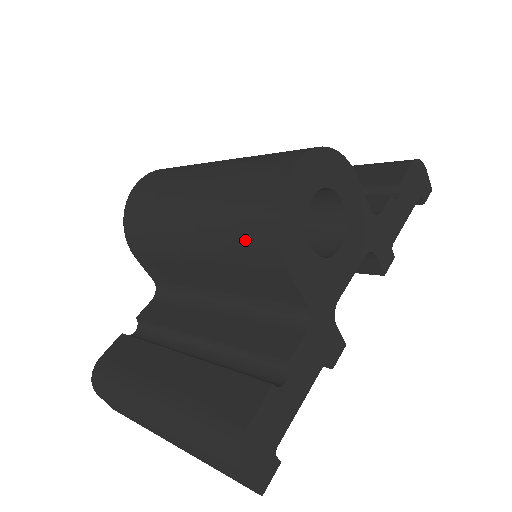
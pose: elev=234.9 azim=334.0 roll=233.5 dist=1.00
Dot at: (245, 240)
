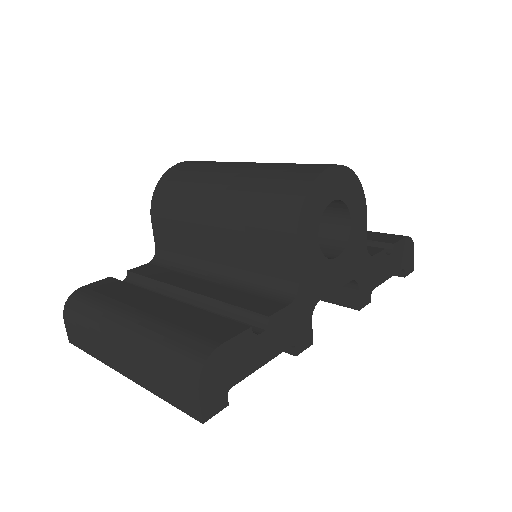
Dot at: (269, 210)
